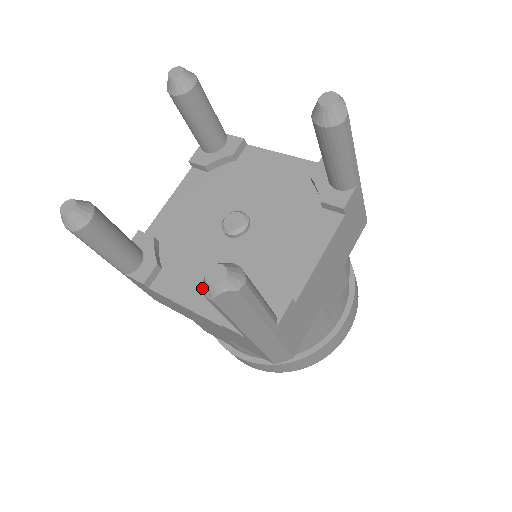
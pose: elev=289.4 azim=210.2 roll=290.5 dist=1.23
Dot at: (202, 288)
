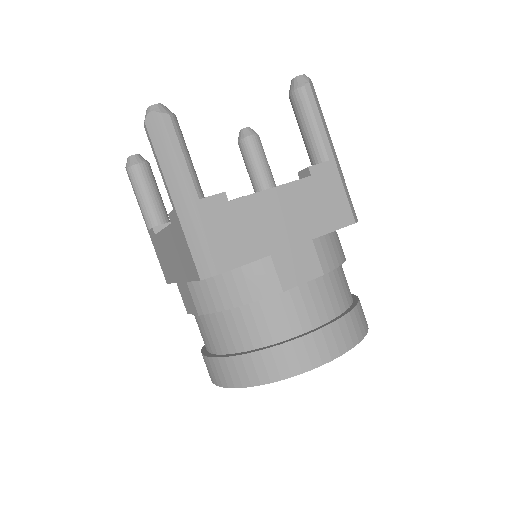
Dot at: occluded
